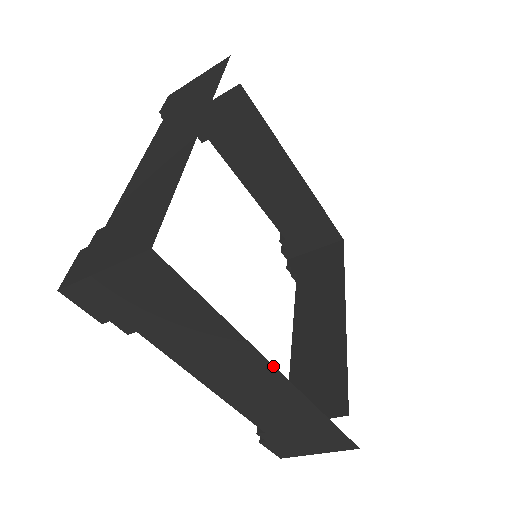
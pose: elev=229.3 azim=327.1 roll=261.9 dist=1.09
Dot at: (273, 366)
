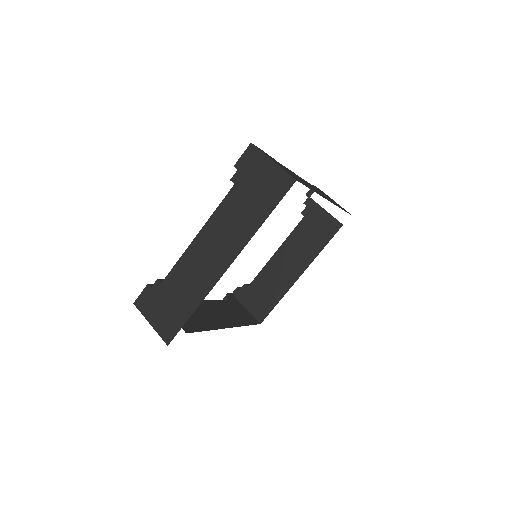
Dot at: occluded
